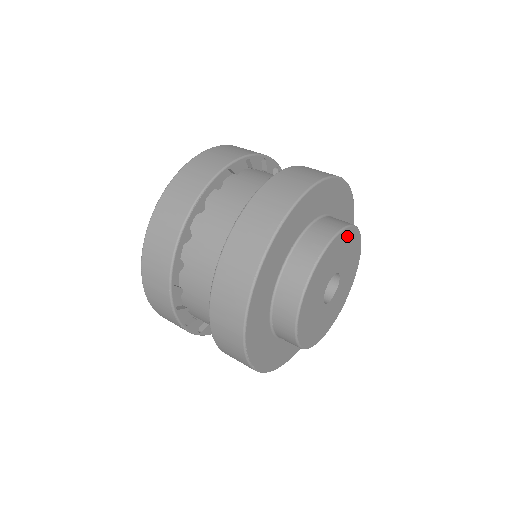
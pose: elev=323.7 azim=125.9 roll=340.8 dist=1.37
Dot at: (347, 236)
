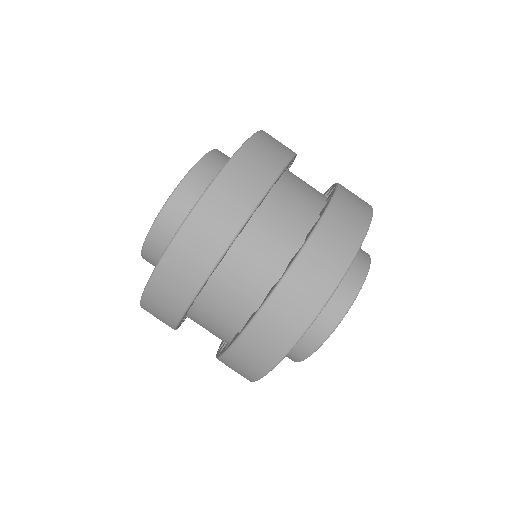
Dot at: occluded
